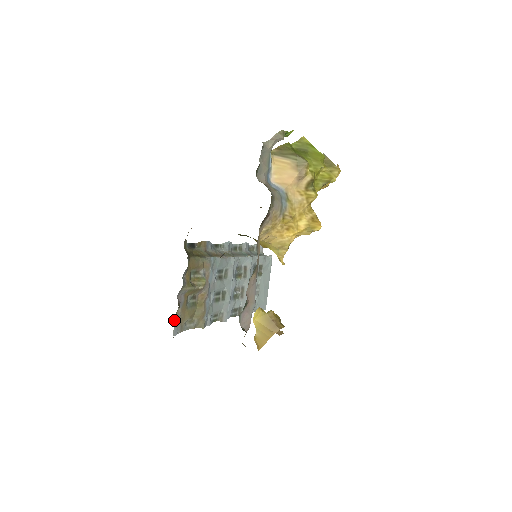
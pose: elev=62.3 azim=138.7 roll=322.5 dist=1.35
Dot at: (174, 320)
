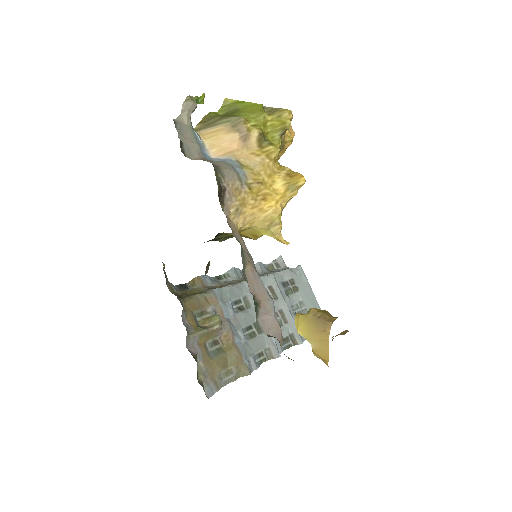
Dot at: (199, 378)
